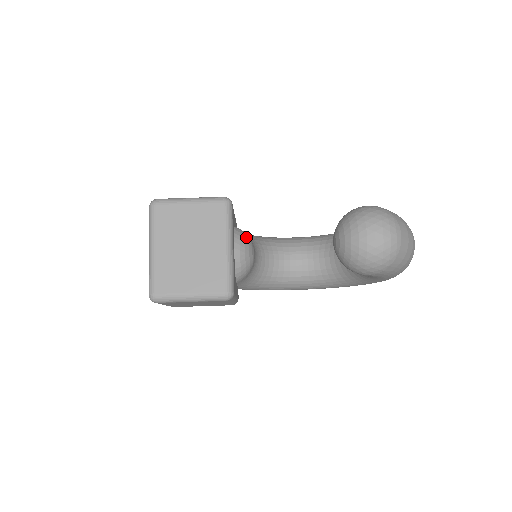
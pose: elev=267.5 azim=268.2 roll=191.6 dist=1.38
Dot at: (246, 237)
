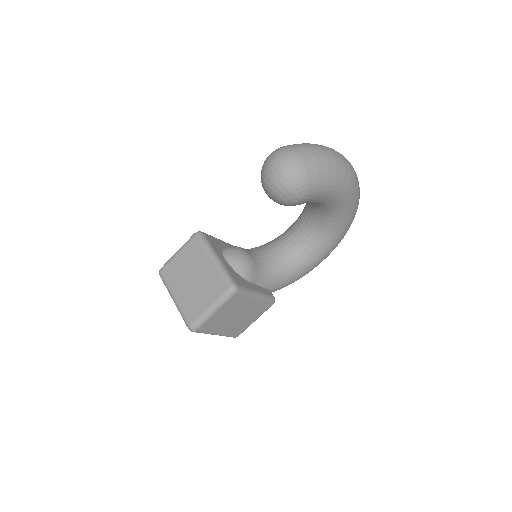
Dot at: (233, 247)
